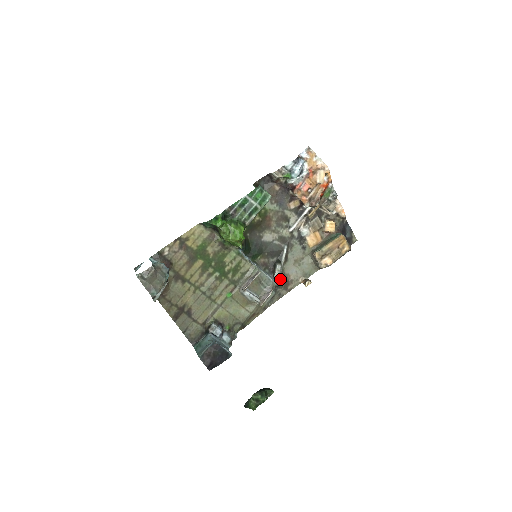
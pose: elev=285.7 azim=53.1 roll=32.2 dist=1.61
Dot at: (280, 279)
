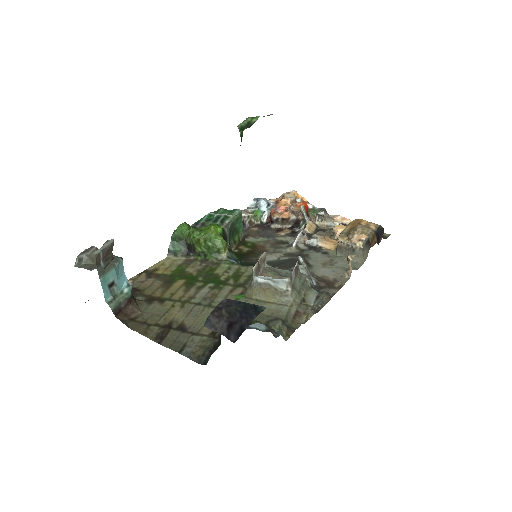
Dot at: (313, 278)
